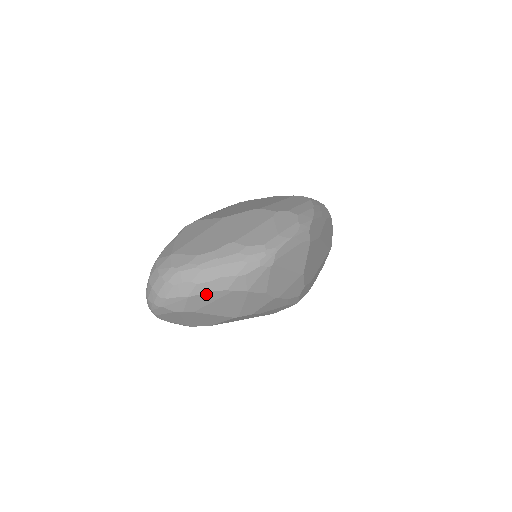
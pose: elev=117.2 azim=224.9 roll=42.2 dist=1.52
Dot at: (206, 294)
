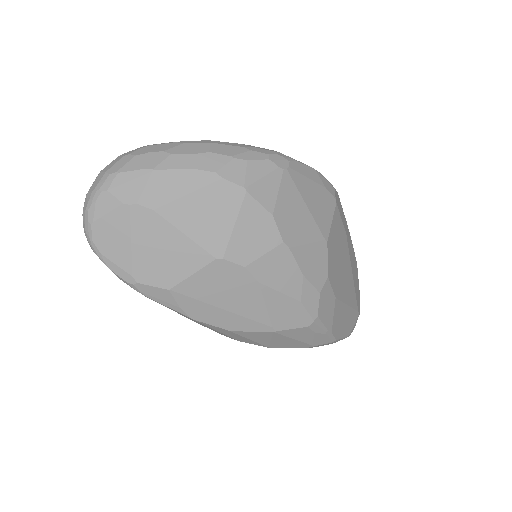
Dot at: (181, 172)
